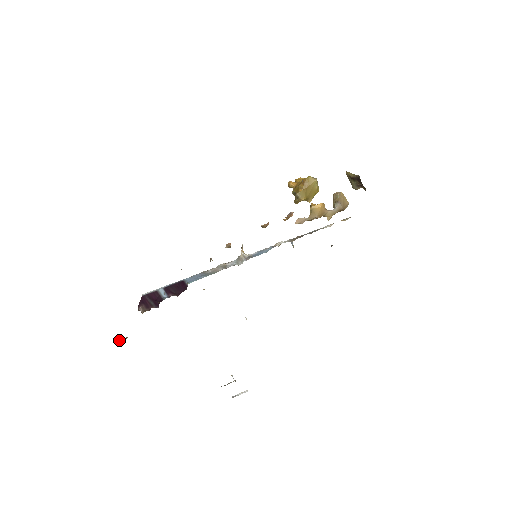
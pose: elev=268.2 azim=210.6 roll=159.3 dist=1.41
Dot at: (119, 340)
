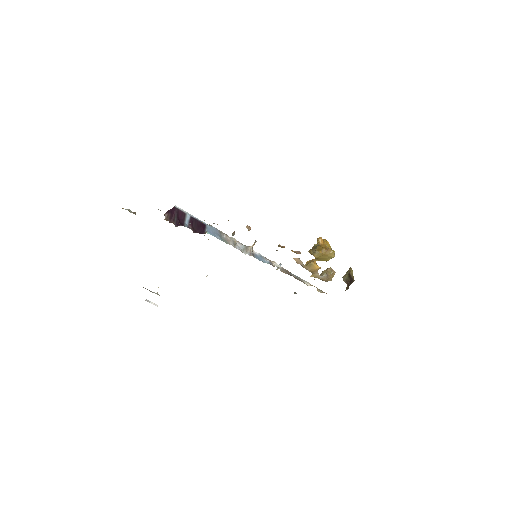
Dot at: (130, 210)
